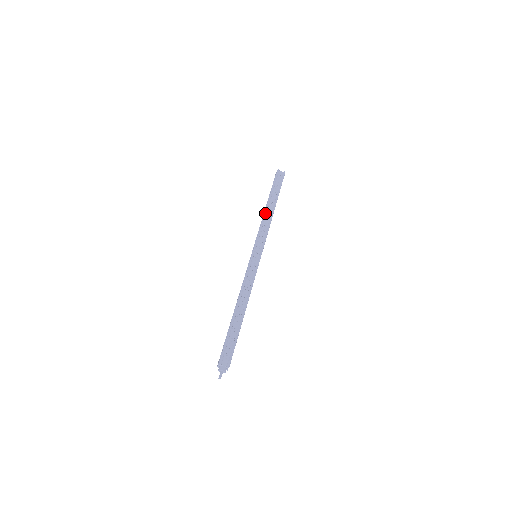
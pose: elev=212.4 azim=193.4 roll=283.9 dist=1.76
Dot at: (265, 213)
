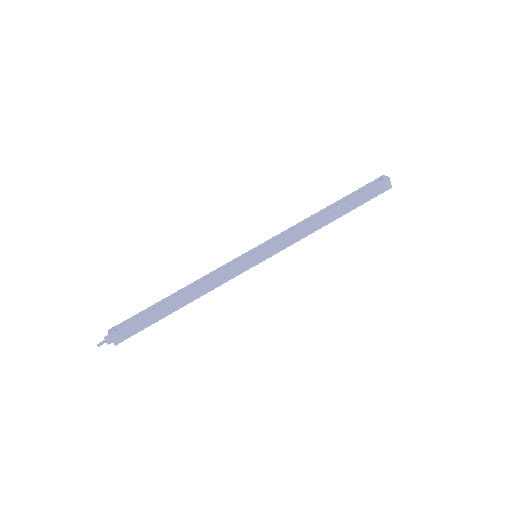
Dot at: (316, 220)
